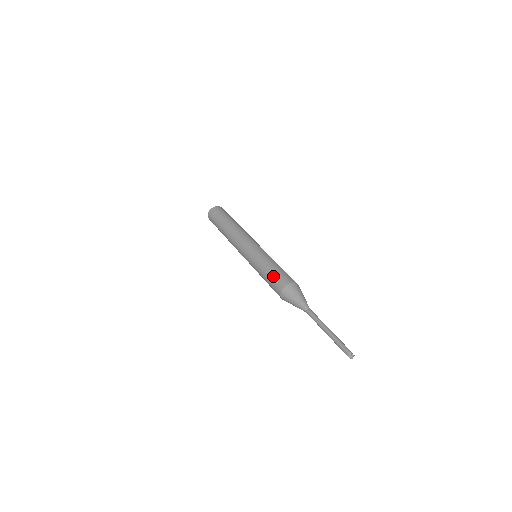
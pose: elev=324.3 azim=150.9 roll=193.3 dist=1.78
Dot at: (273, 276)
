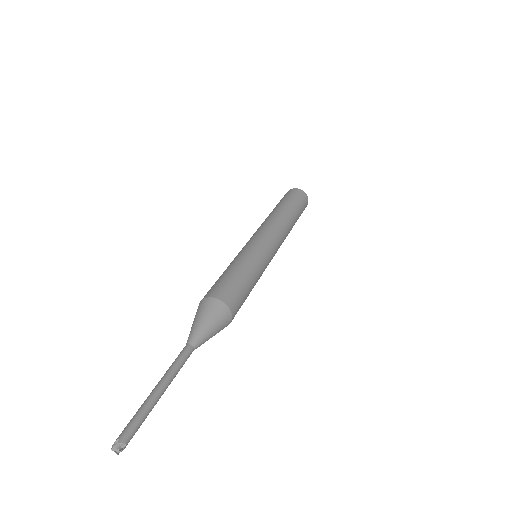
Dot at: occluded
